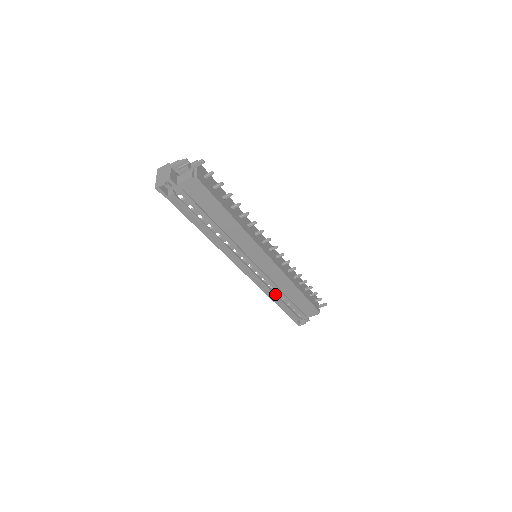
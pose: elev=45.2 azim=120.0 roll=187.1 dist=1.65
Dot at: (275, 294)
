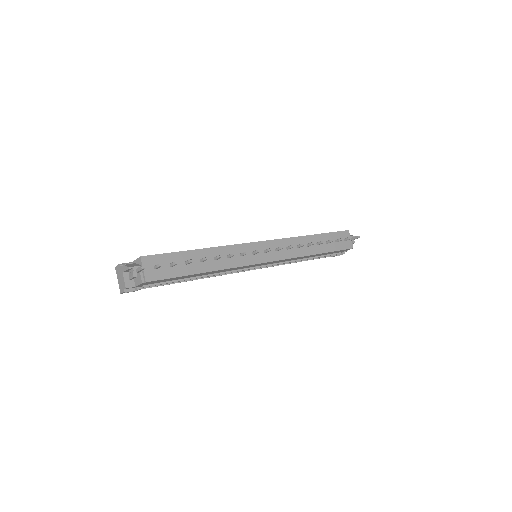
Dot at: (295, 262)
